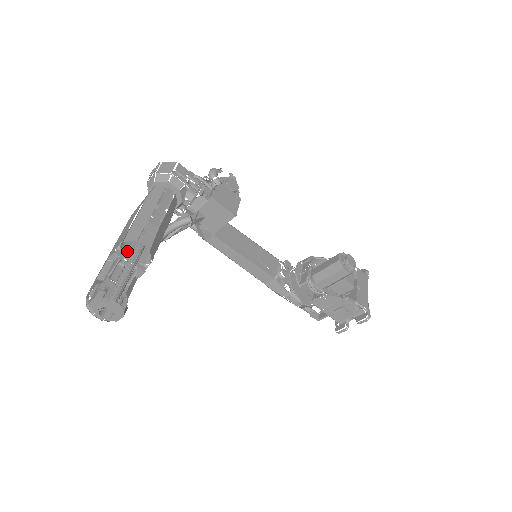
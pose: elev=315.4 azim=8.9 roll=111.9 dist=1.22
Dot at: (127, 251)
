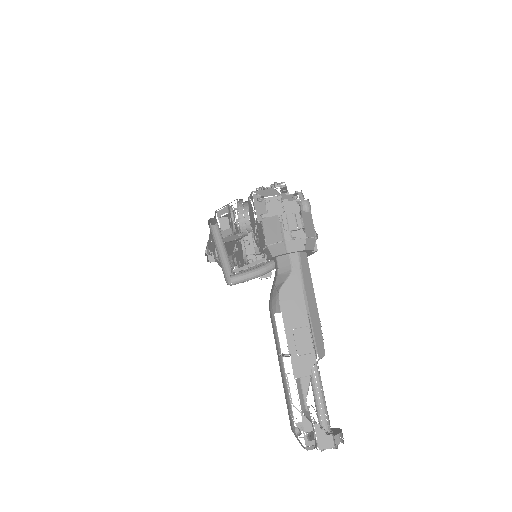
Dot at: occluded
